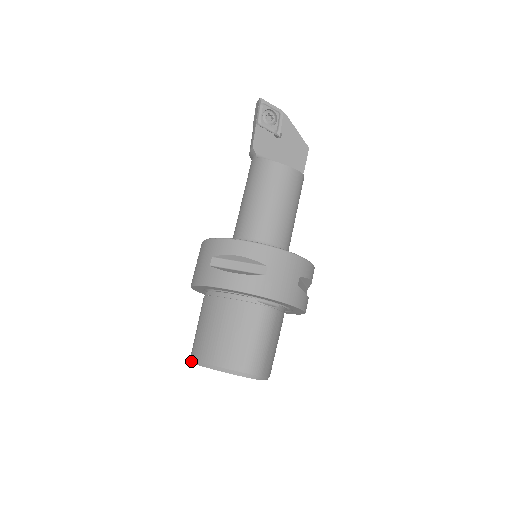
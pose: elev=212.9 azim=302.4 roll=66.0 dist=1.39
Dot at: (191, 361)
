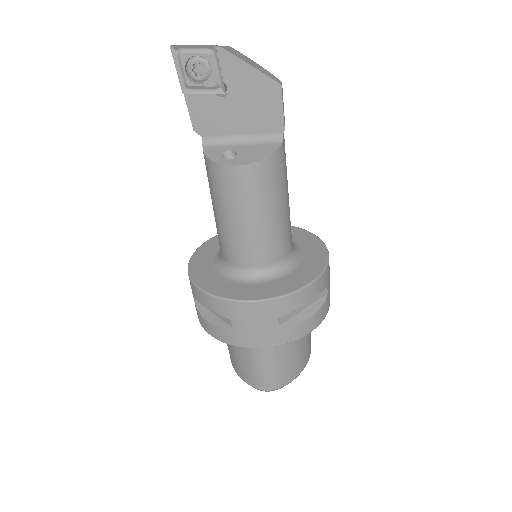
Dot at: occluded
